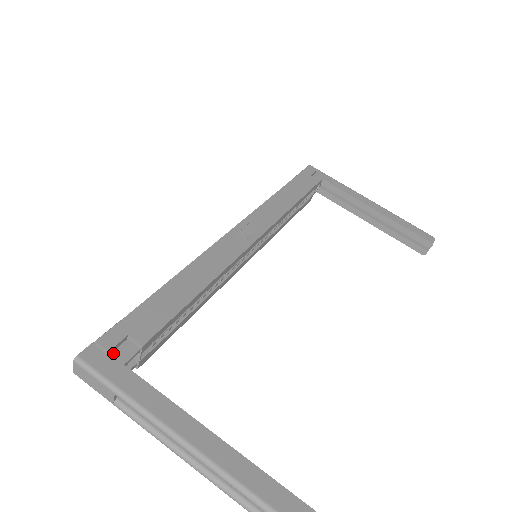
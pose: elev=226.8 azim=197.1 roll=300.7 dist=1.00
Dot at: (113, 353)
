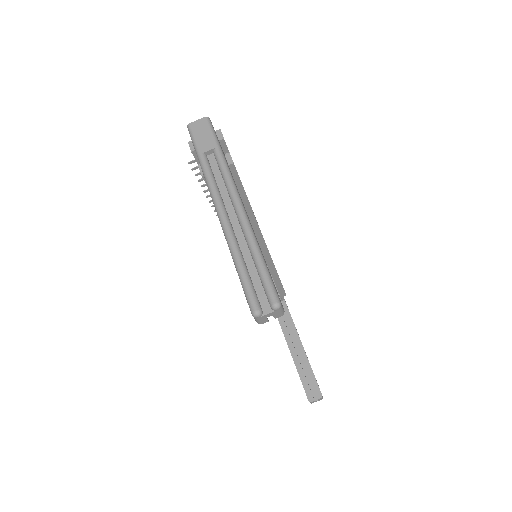
Dot at: (220, 144)
